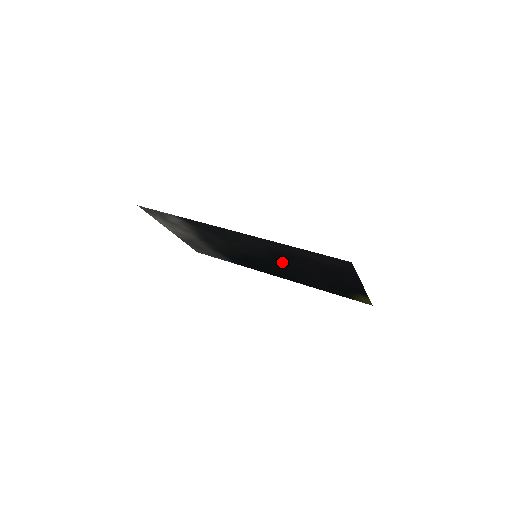
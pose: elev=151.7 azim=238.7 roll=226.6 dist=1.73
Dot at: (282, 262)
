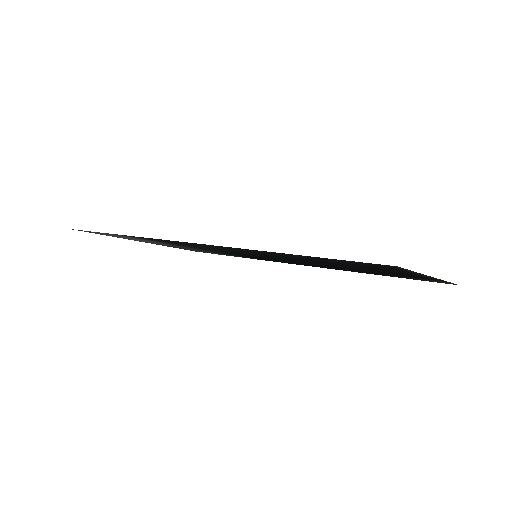
Dot at: (294, 260)
